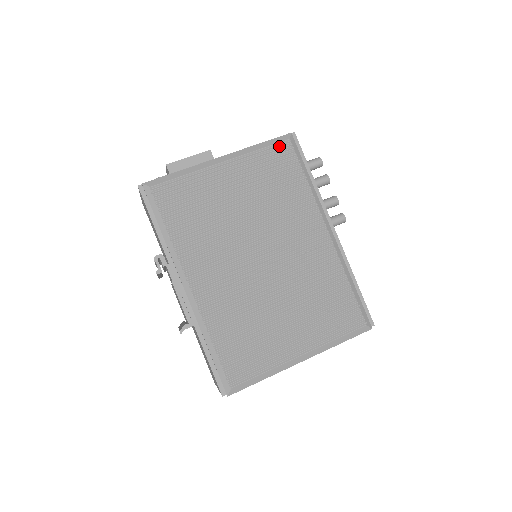
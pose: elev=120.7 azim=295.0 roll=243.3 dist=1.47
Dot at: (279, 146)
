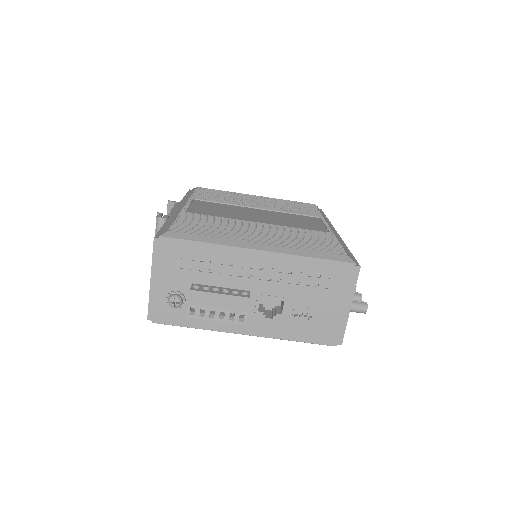
Dot at: occluded
